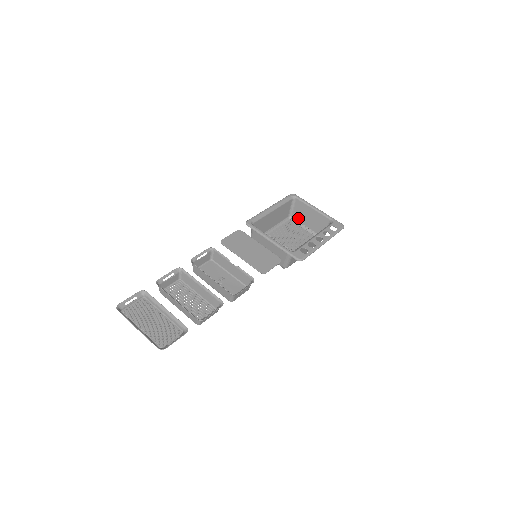
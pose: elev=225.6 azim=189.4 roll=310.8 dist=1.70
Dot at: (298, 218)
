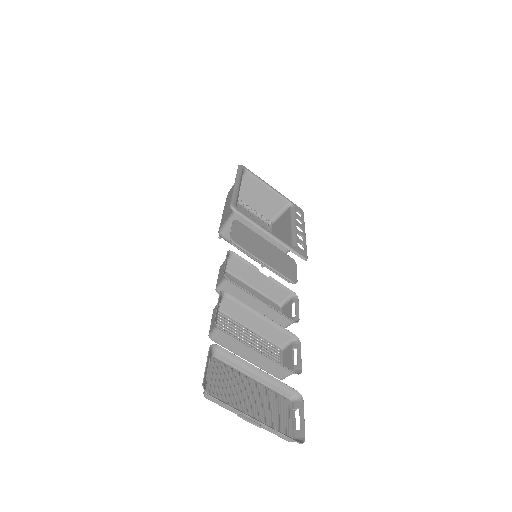
Dot at: (242, 196)
